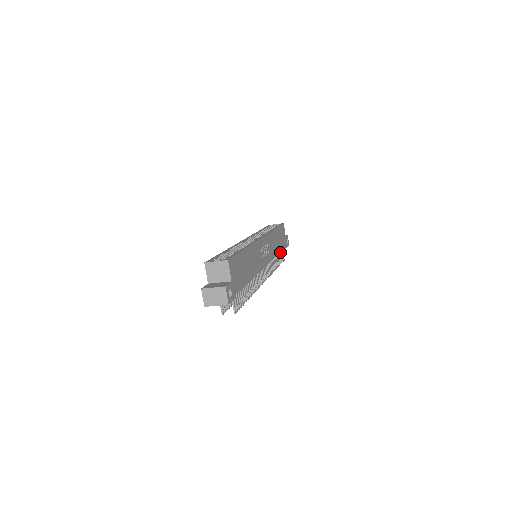
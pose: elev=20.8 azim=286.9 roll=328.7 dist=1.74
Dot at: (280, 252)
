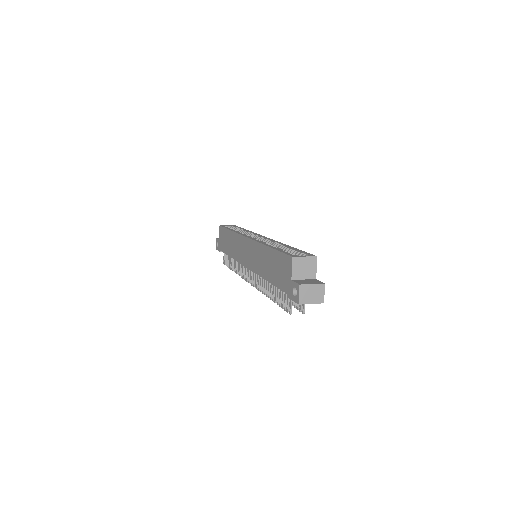
Dot at: occluded
